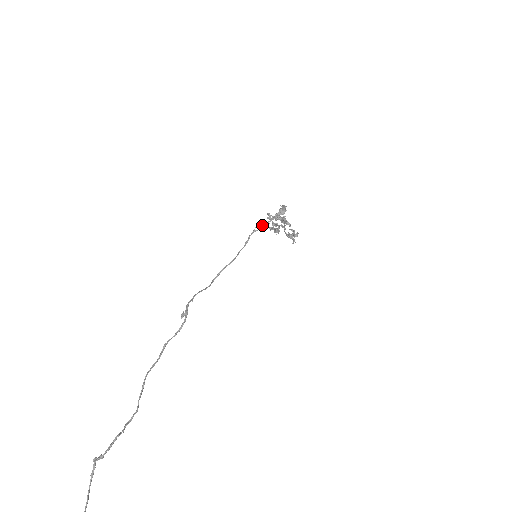
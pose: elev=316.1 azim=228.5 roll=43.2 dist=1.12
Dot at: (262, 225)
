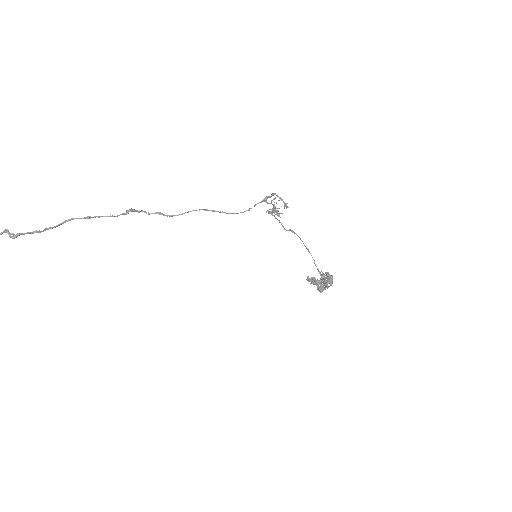
Dot at: occluded
